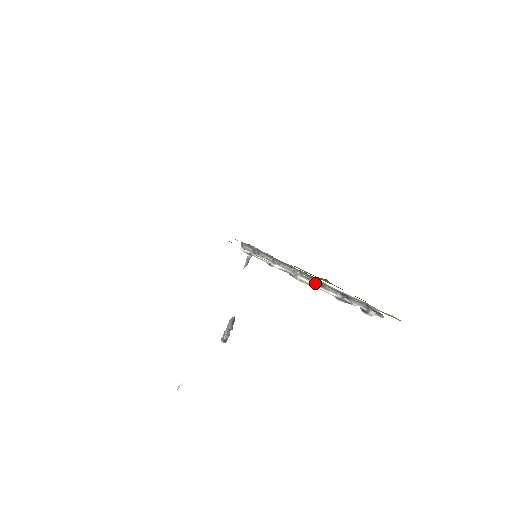
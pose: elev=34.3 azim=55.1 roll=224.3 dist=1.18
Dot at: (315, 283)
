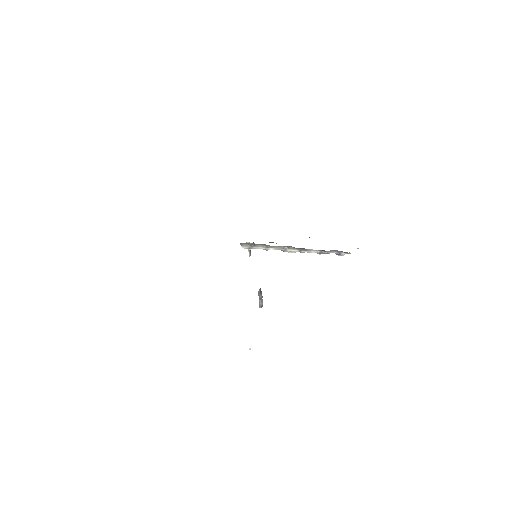
Dot at: (300, 250)
